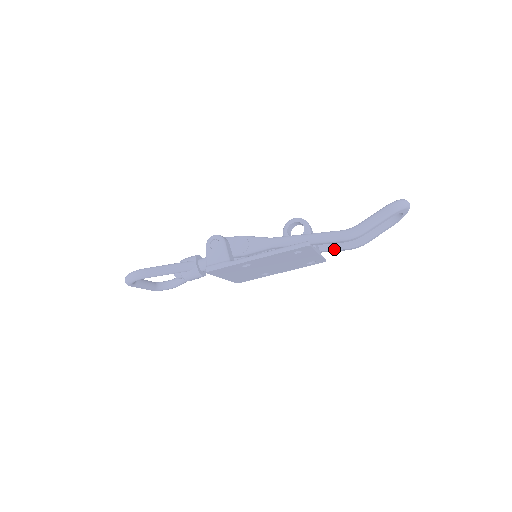
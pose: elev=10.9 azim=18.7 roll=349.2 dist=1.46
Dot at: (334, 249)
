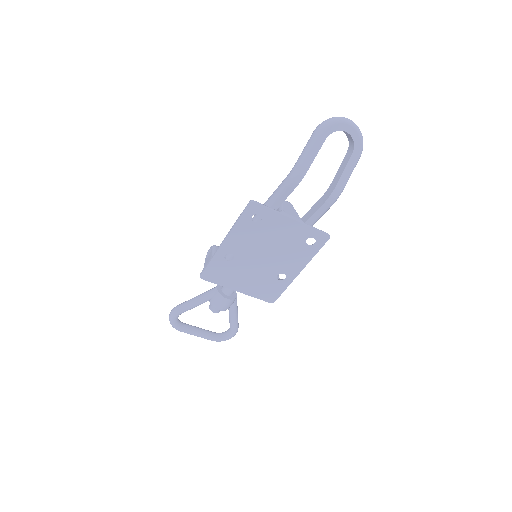
Dot at: (315, 212)
